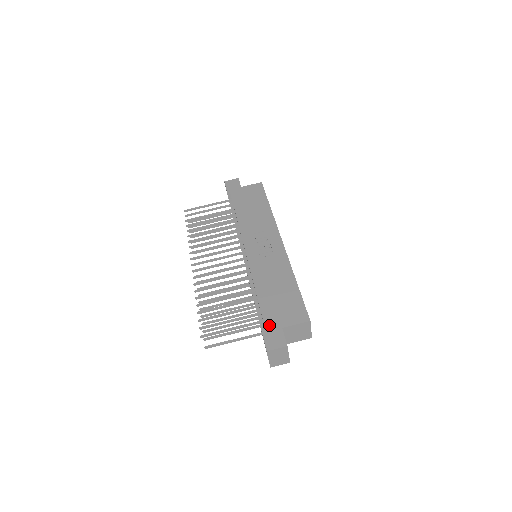
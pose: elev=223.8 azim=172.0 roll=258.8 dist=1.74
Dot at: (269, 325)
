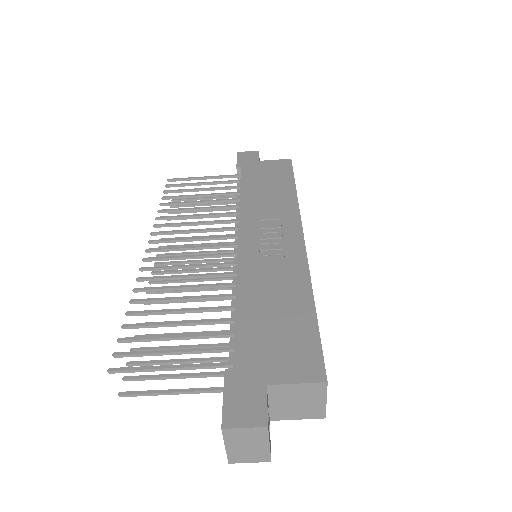
Dot at: (242, 374)
